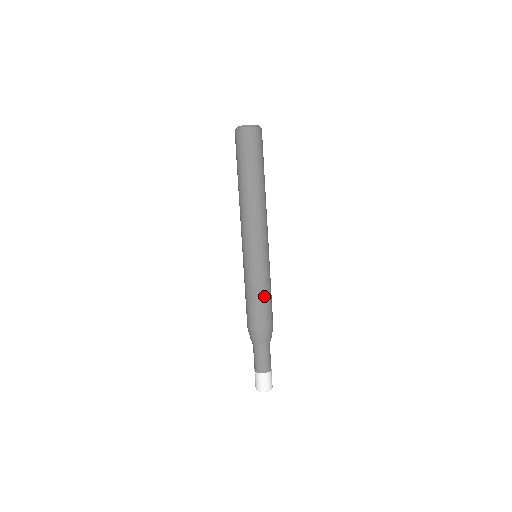
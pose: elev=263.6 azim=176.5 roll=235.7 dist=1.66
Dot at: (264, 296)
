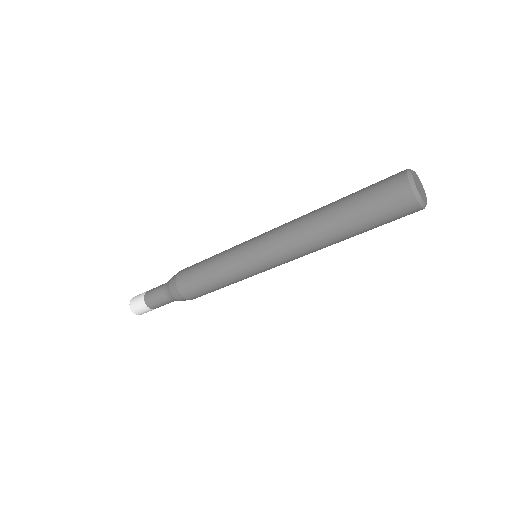
Dot at: occluded
